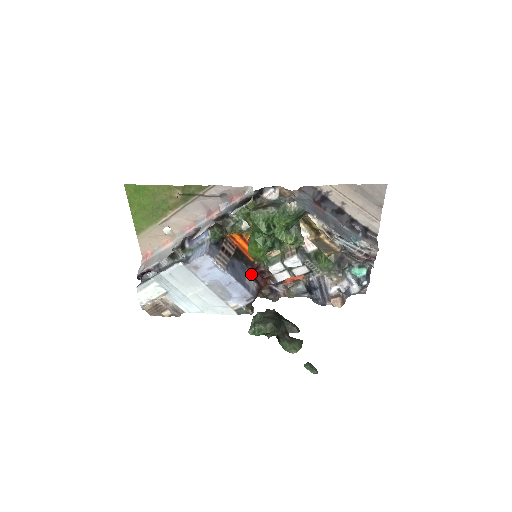
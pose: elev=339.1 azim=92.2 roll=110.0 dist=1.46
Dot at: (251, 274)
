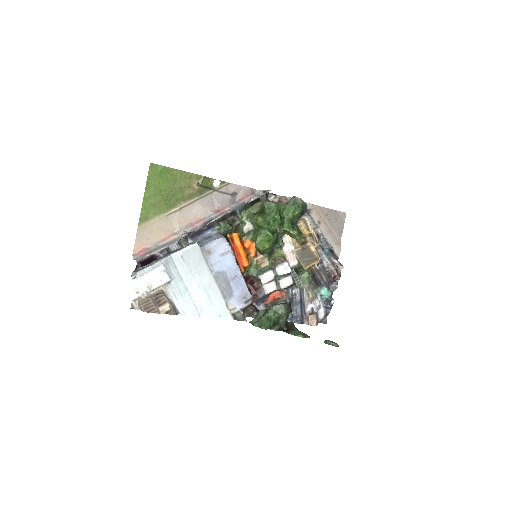
Dot at: occluded
